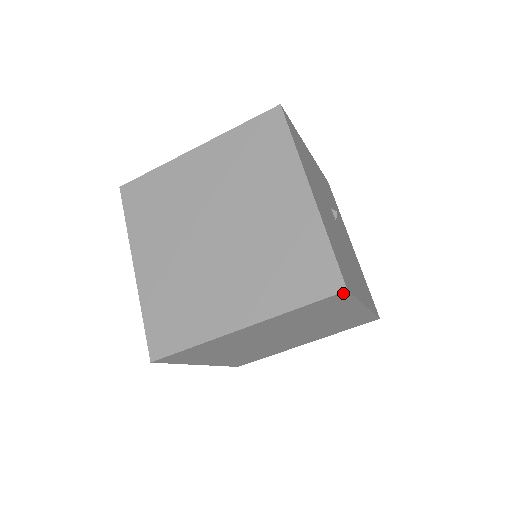
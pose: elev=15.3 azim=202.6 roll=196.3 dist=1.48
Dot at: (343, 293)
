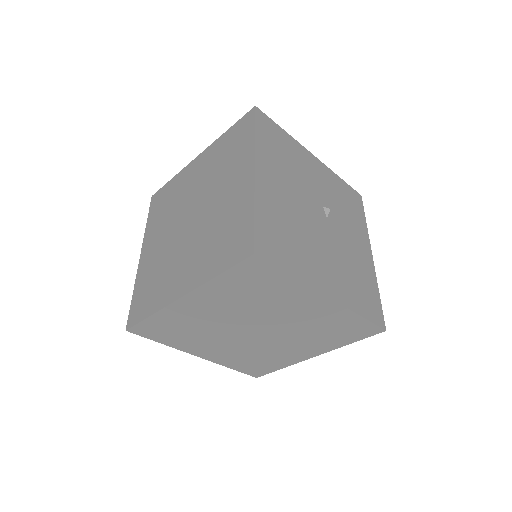
Dot at: (254, 259)
